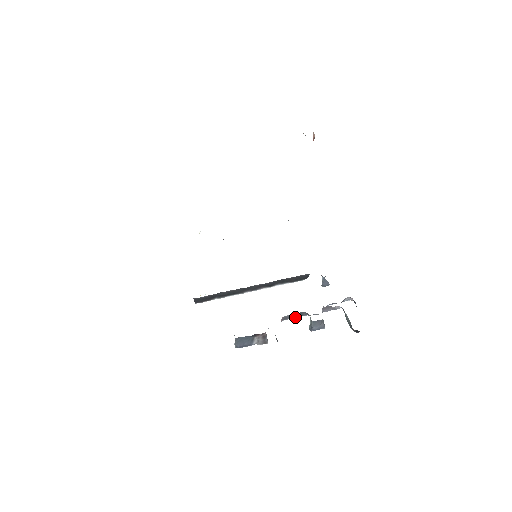
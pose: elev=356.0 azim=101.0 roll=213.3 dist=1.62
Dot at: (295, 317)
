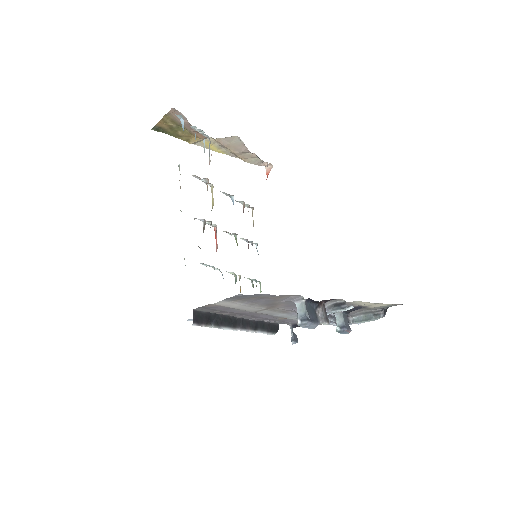
Dot at: occluded
